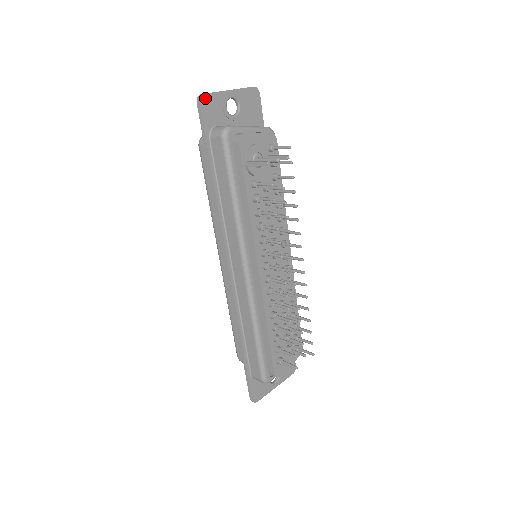
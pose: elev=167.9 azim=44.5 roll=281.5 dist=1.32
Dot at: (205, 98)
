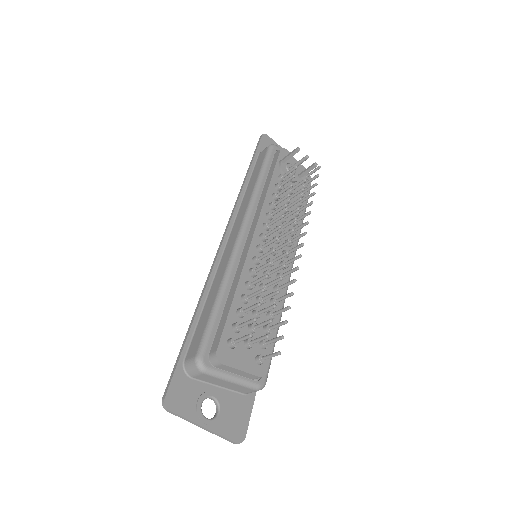
Dot at: (267, 138)
